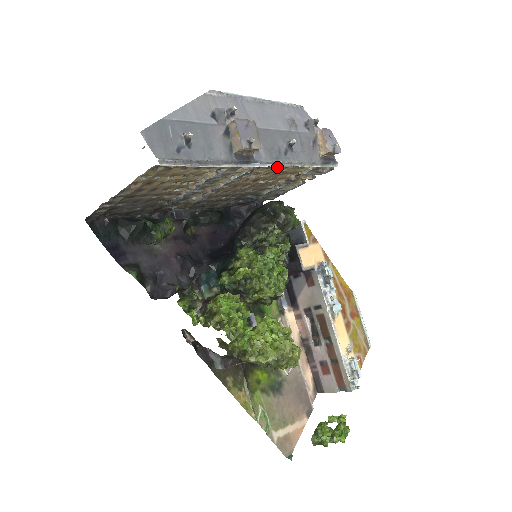
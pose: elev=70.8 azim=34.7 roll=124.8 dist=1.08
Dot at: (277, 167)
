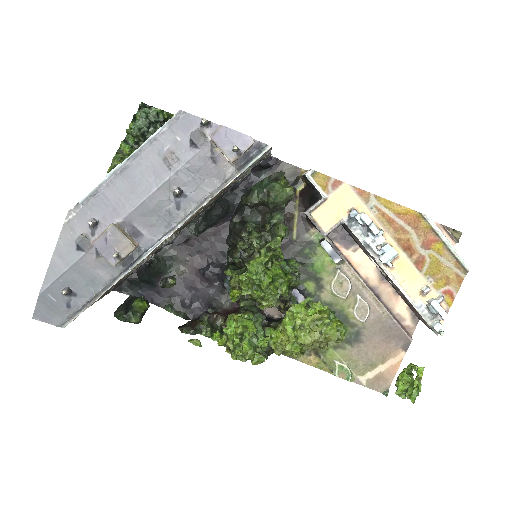
Dot at: occluded
